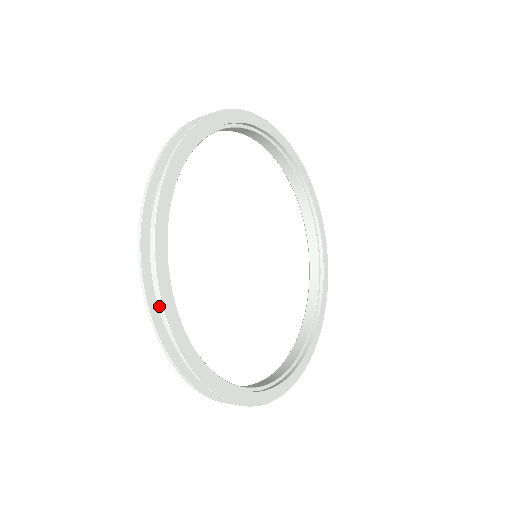
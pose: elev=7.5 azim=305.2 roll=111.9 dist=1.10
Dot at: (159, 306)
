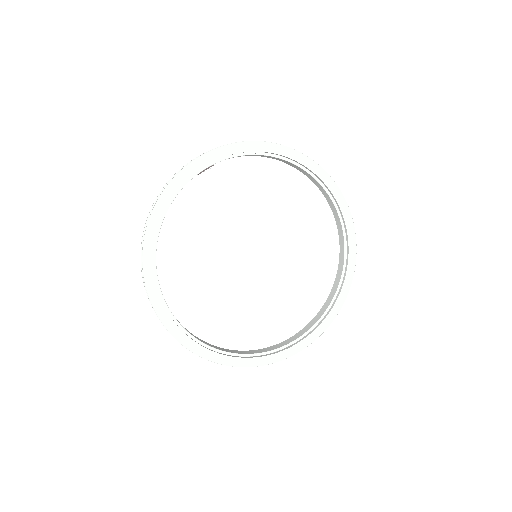
Dot at: occluded
